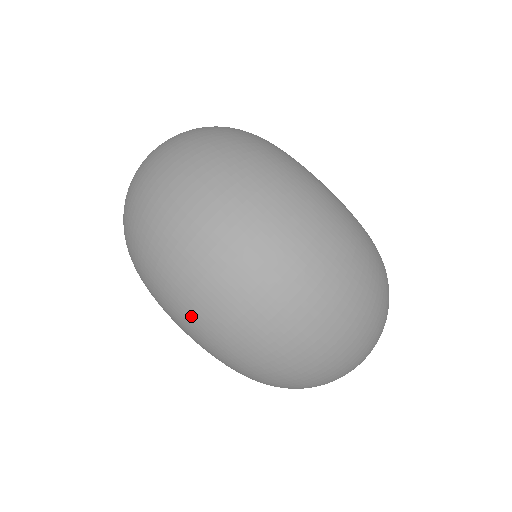
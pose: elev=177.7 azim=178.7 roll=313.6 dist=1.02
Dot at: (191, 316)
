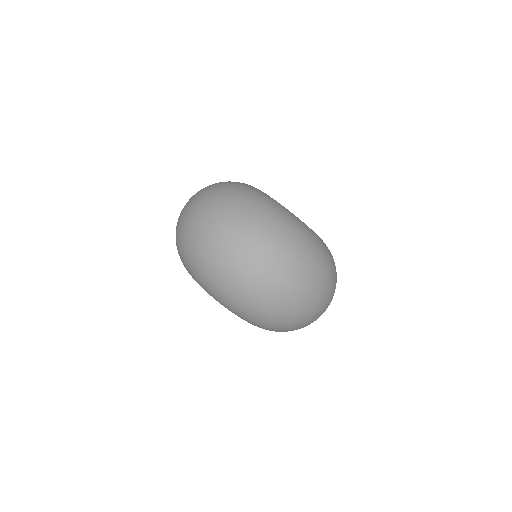
Dot at: (183, 254)
